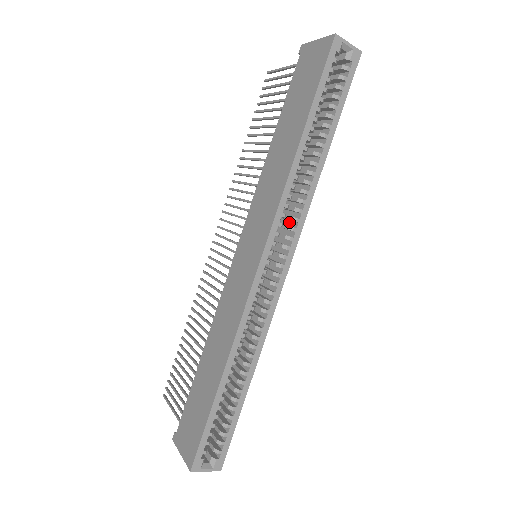
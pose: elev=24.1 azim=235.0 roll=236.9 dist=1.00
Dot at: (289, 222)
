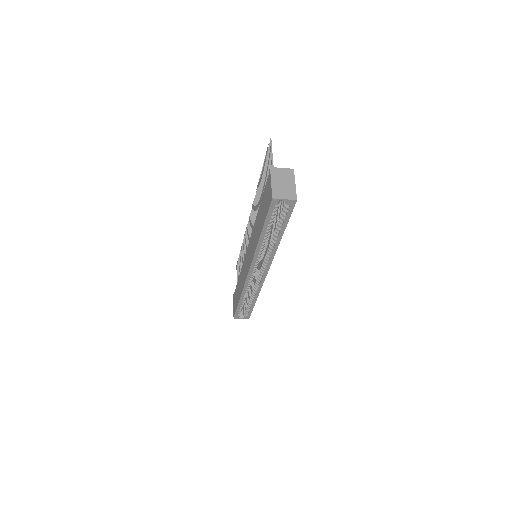
Dot at: occluded
